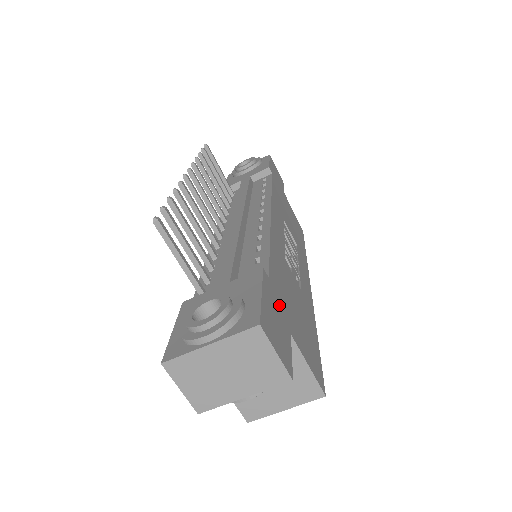
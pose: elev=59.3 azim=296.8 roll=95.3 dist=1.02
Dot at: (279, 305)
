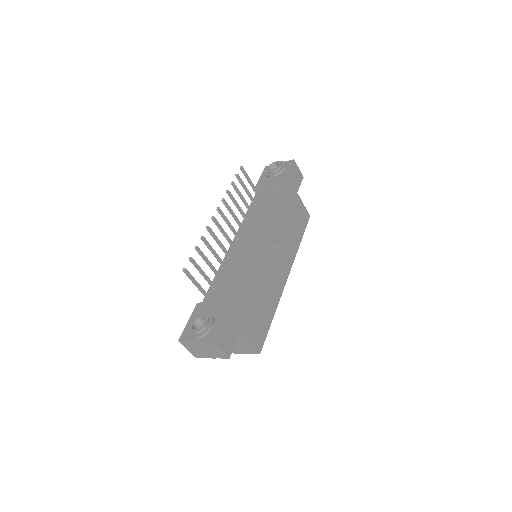
Dot at: (237, 318)
